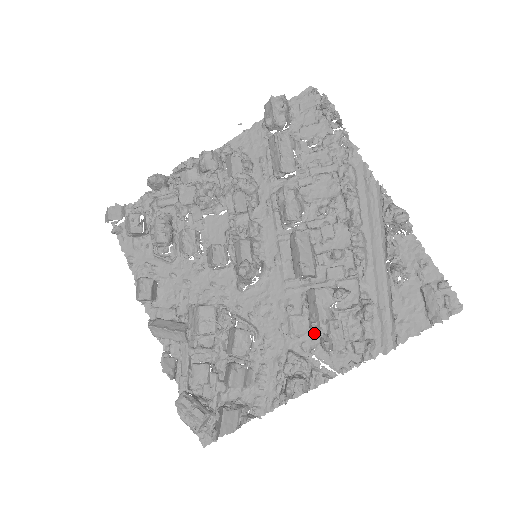
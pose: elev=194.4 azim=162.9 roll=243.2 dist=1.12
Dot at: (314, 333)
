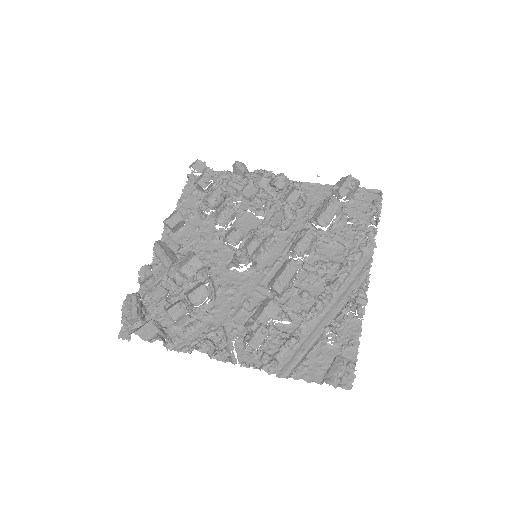
Dot at: (247, 325)
